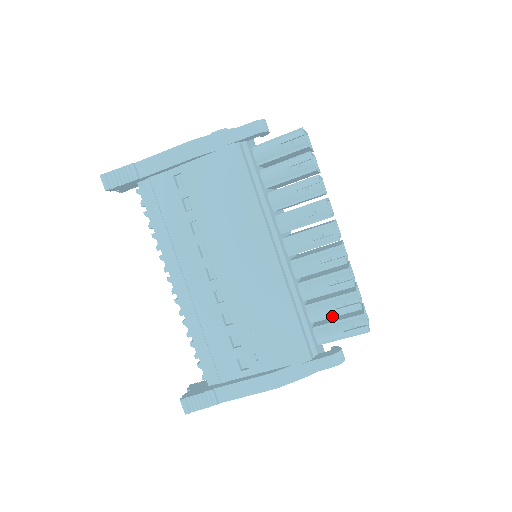
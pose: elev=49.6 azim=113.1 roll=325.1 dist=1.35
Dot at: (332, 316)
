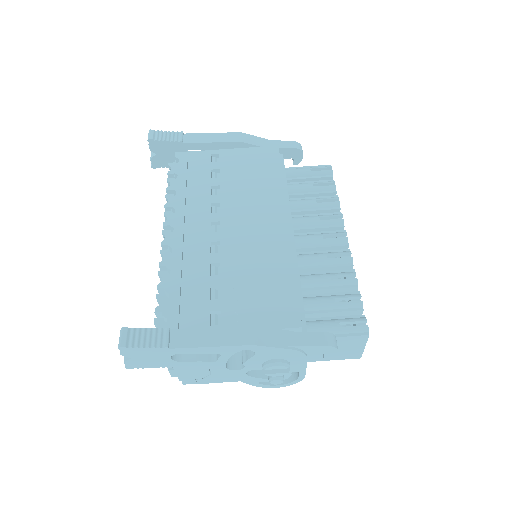
Dot at: (329, 311)
